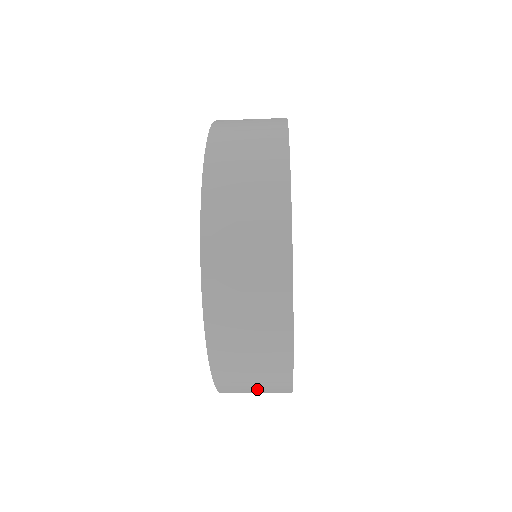
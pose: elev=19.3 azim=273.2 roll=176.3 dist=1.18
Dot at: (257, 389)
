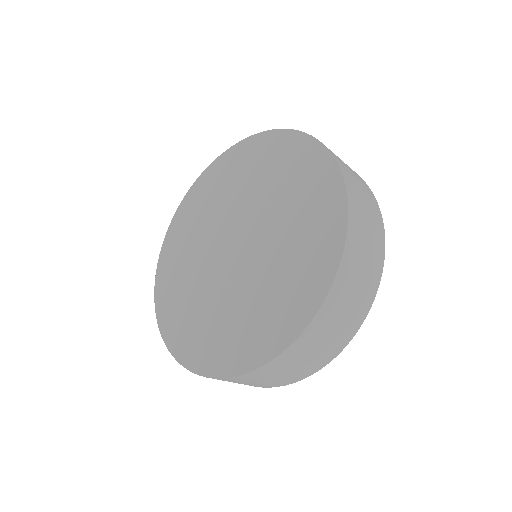
Dot at: (345, 315)
